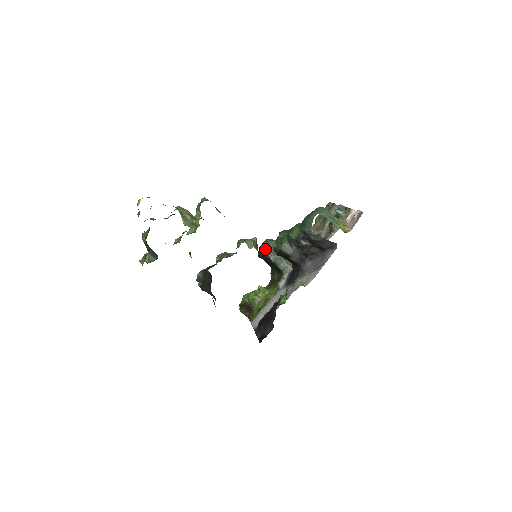
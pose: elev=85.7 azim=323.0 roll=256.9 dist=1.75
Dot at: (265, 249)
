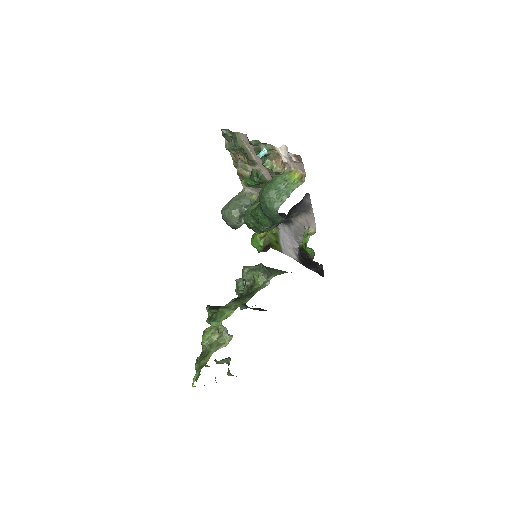
Dot at: (237, 226)
